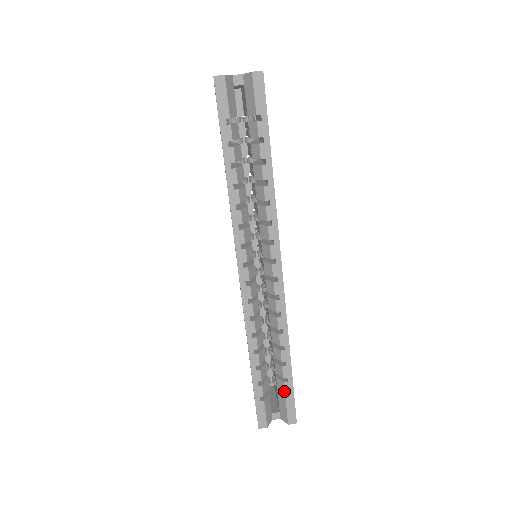
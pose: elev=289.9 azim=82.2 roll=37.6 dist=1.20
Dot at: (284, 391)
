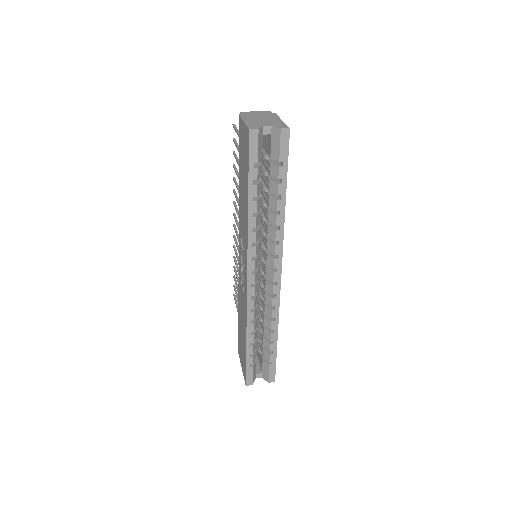
Dot at: (269, 360)
